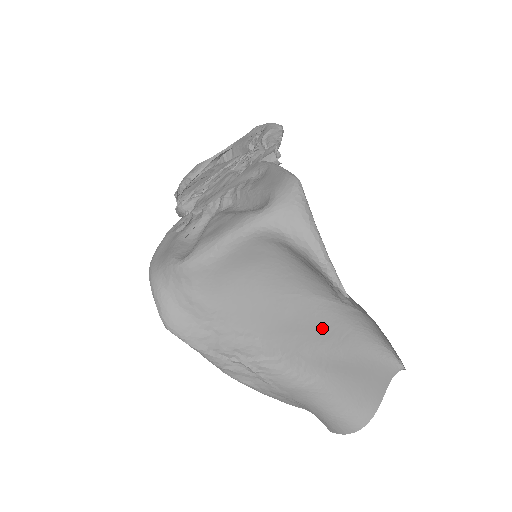
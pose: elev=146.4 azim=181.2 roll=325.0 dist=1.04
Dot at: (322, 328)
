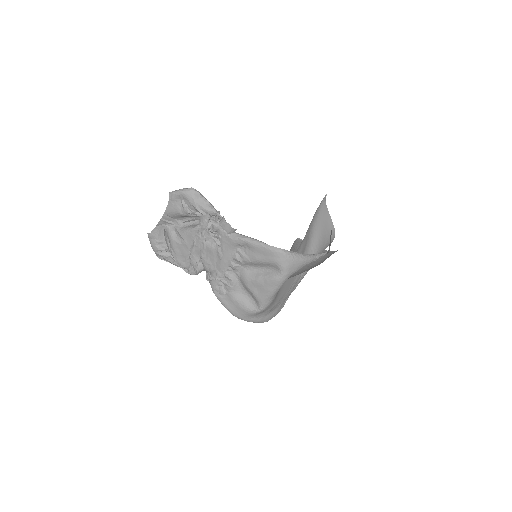
Dot at: (304, 244)
